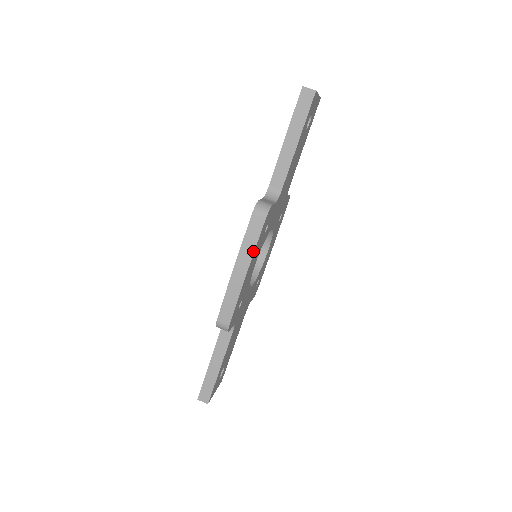
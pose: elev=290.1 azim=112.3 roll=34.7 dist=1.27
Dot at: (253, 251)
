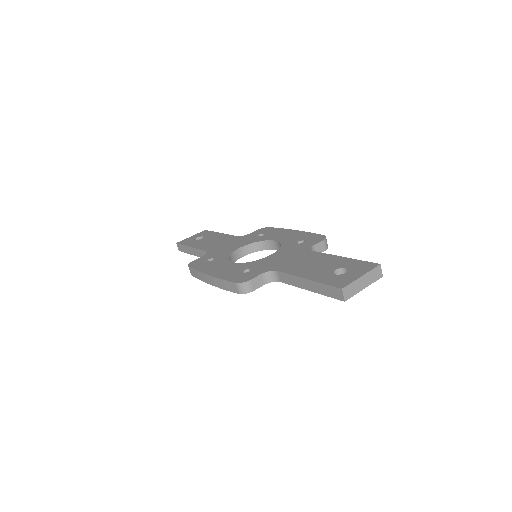
Dot at: (221, 288)
